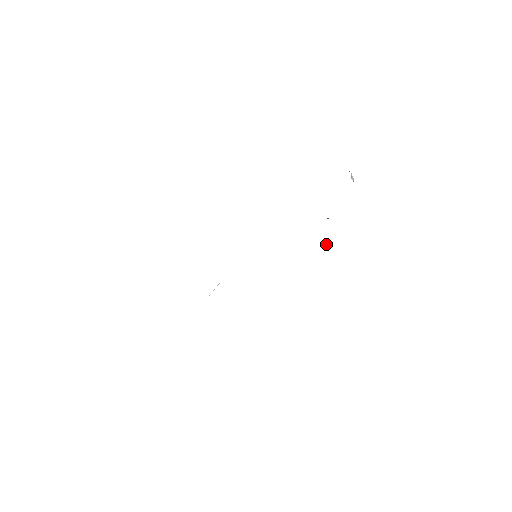
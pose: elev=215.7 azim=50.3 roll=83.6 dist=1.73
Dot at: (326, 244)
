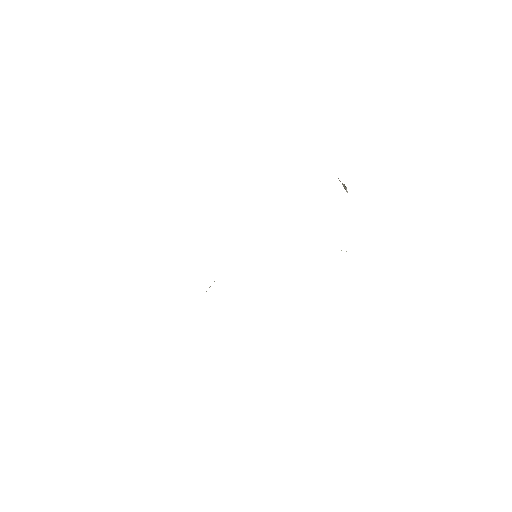
Dot at: occluded
